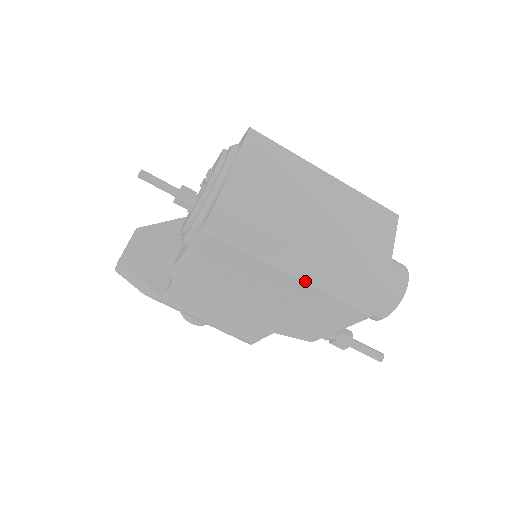
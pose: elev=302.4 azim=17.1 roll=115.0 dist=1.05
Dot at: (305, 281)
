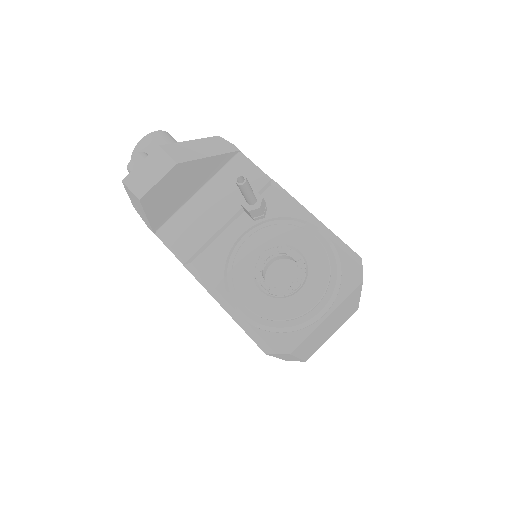
Dot at: occluded
